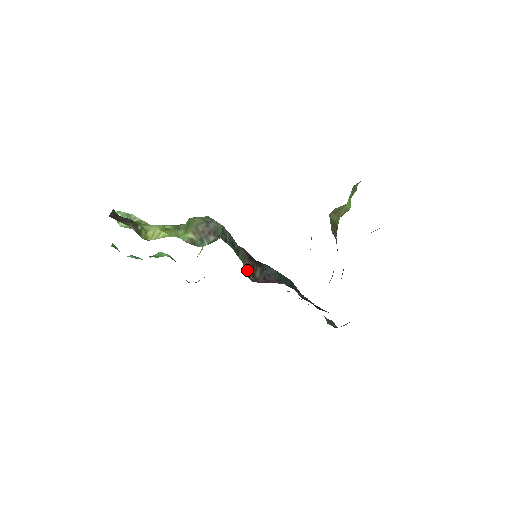
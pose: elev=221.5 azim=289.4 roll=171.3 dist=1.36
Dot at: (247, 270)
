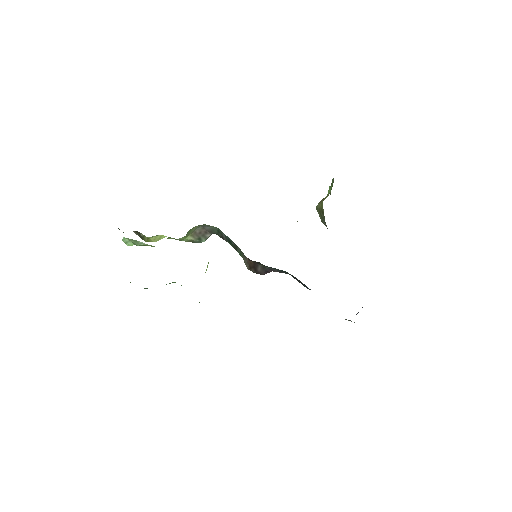
Dot at: (248, 266)
